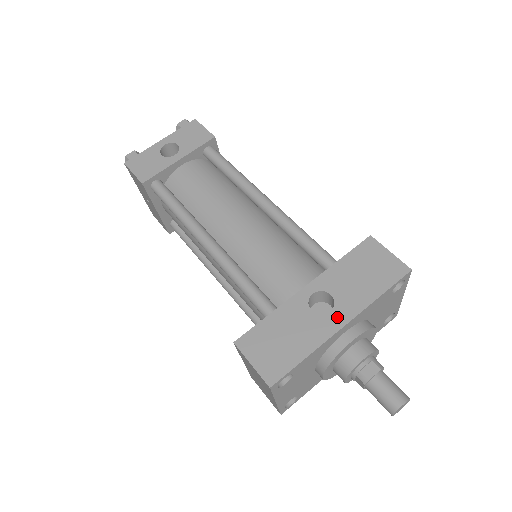
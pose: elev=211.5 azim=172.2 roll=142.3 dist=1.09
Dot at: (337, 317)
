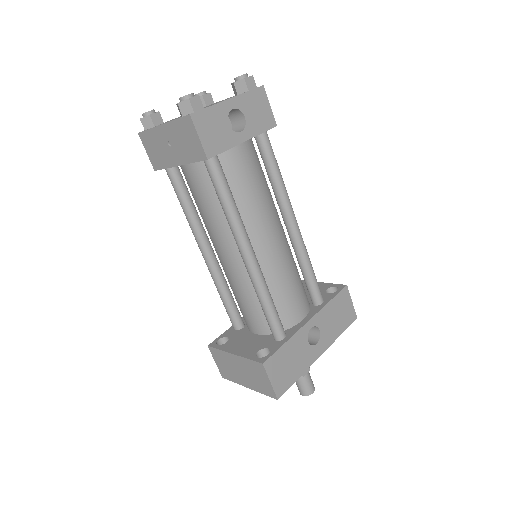
Dot at: (319, 348)
